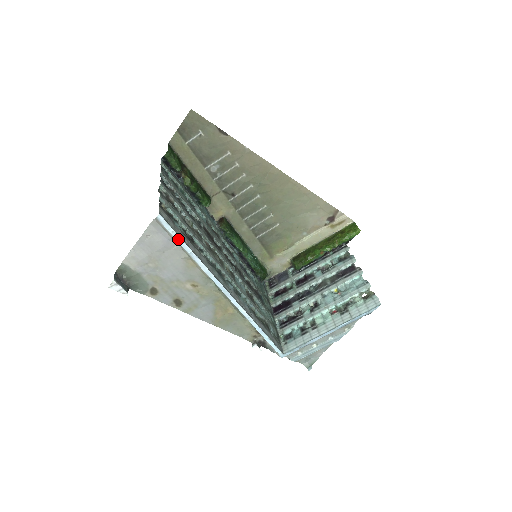
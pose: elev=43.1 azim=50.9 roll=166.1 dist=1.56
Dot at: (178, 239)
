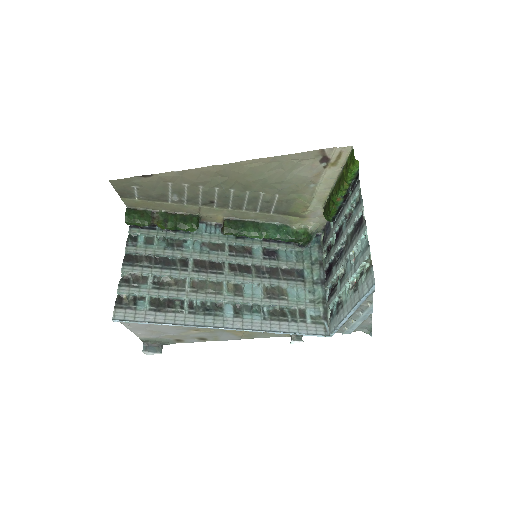
Dot at: (142, 323)
